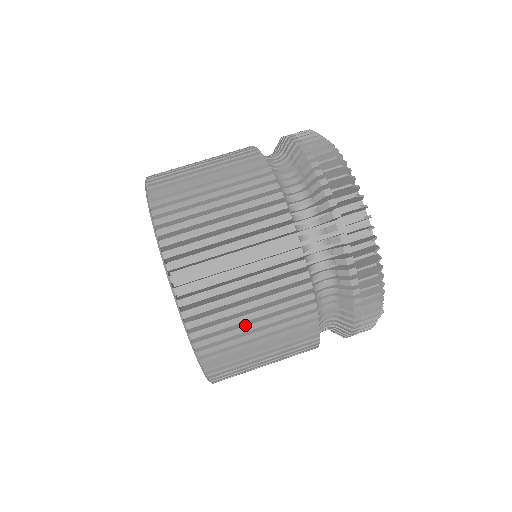
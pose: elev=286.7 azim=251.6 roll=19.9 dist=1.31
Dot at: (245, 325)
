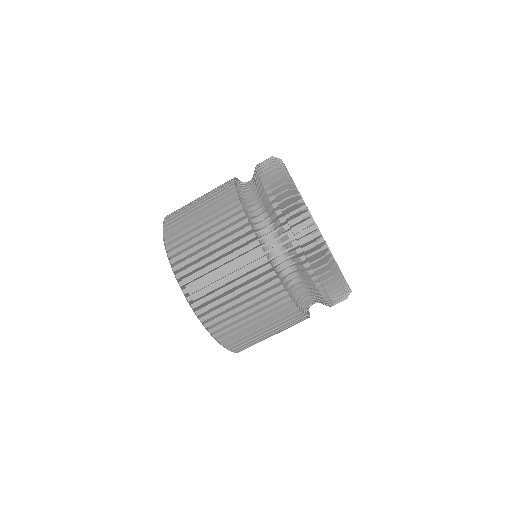
Dot at: (252, 327)
